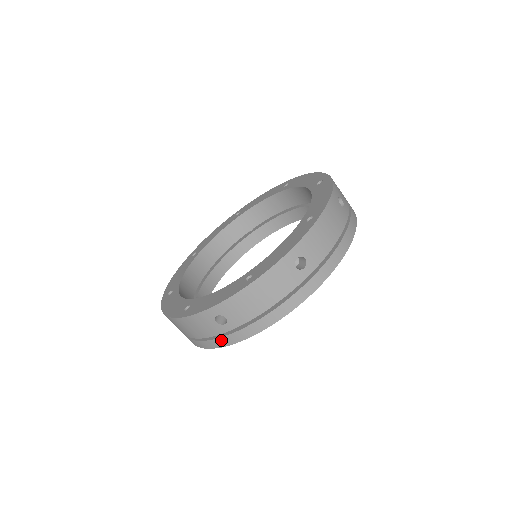
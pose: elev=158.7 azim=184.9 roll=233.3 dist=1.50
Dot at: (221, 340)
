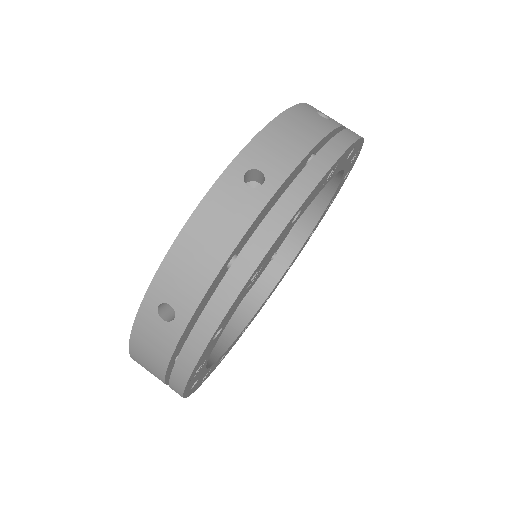
Dot at: (185, 354)
